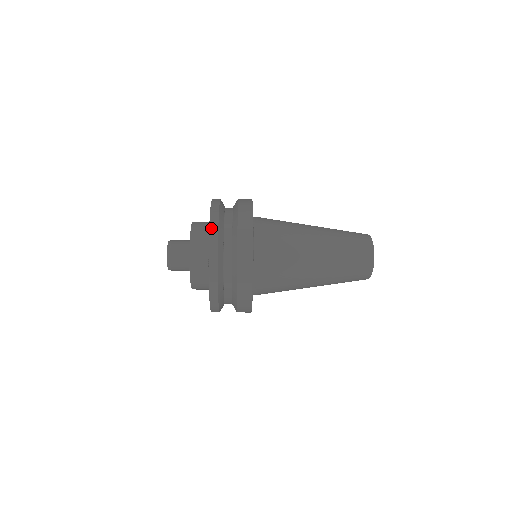
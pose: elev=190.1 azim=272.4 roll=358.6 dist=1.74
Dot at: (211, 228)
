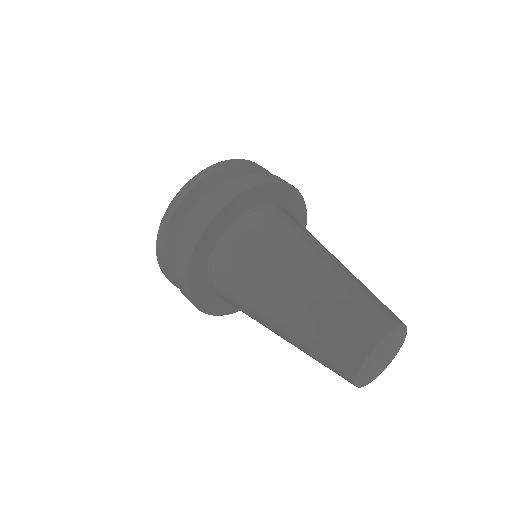
Dot at: (179, 193)
